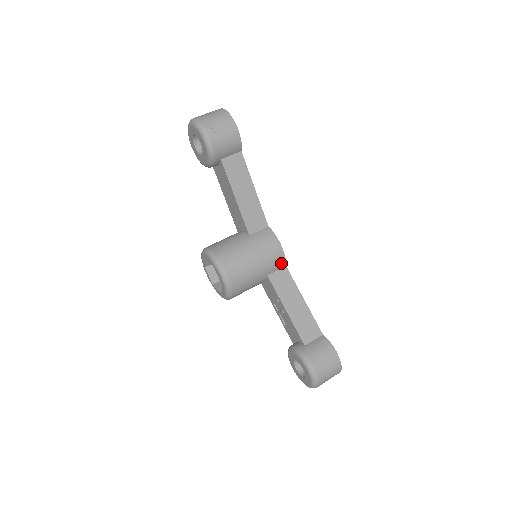
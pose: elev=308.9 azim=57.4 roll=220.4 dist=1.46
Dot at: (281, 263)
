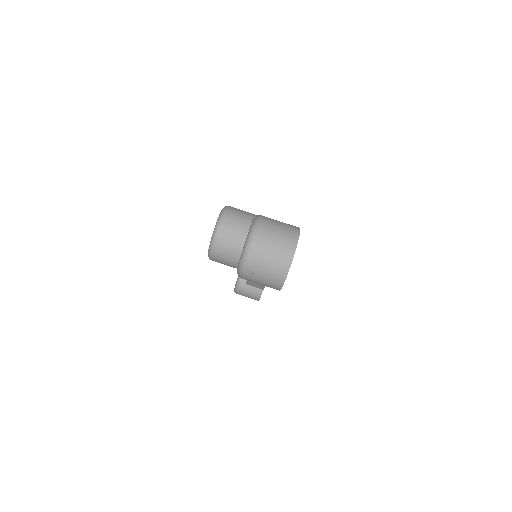
Dot at: occluded
